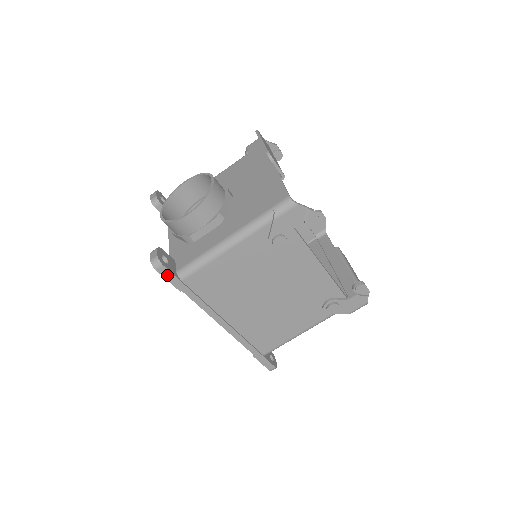
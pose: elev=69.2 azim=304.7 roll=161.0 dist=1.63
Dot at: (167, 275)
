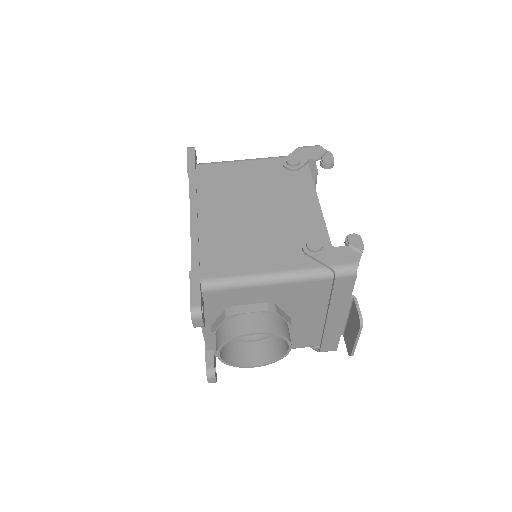
Dot at: (190, 155)
